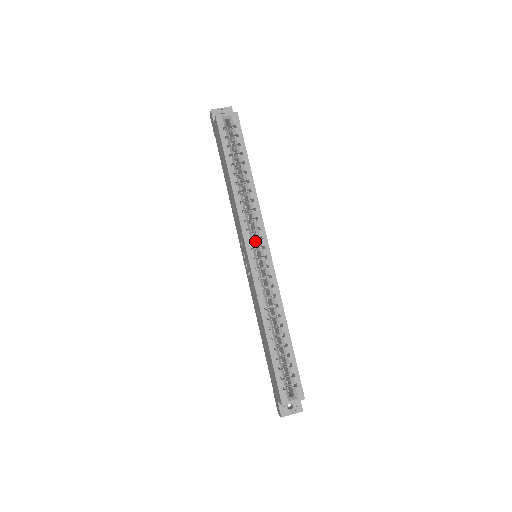
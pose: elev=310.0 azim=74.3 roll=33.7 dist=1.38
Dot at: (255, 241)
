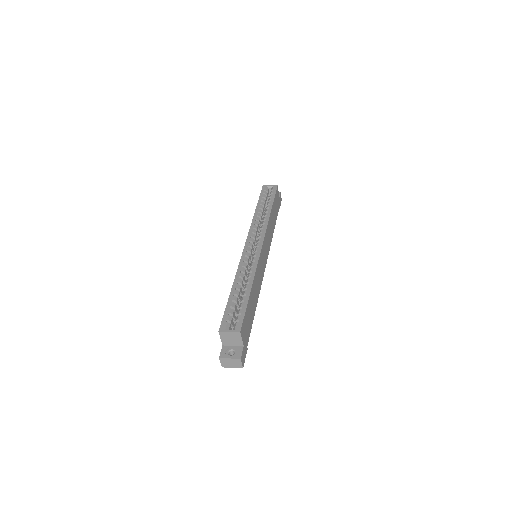
Dot at: occluded
